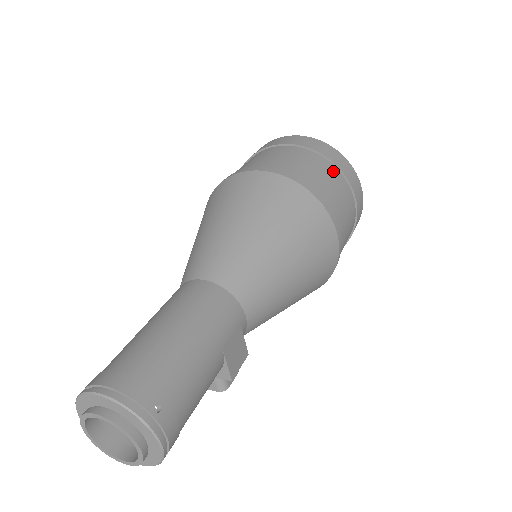
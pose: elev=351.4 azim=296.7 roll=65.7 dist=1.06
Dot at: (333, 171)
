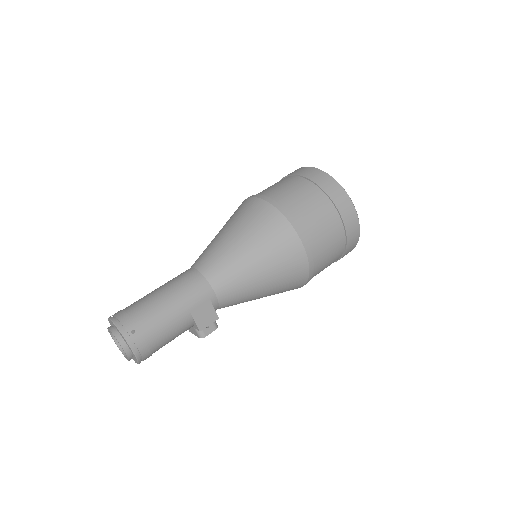
Dot at: (319, 197)
